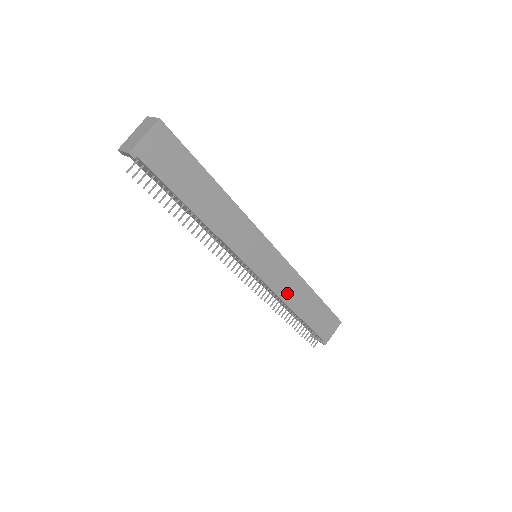
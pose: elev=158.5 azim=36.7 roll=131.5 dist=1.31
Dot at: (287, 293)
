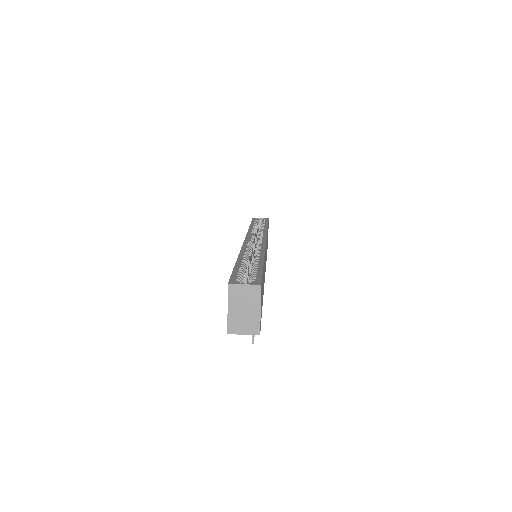
Dot at: occluded
